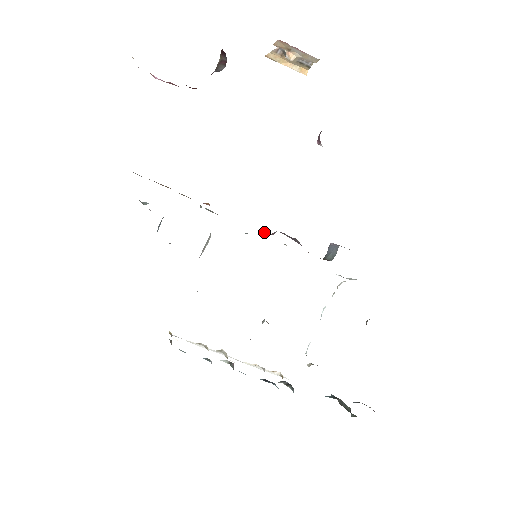
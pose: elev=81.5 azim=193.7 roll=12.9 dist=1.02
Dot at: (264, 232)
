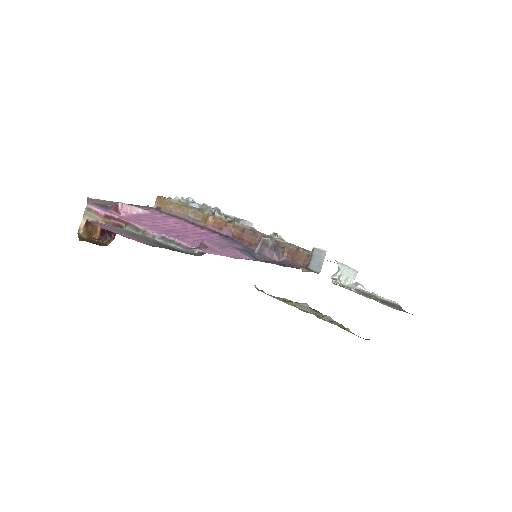
Dot at: (254, 238)
